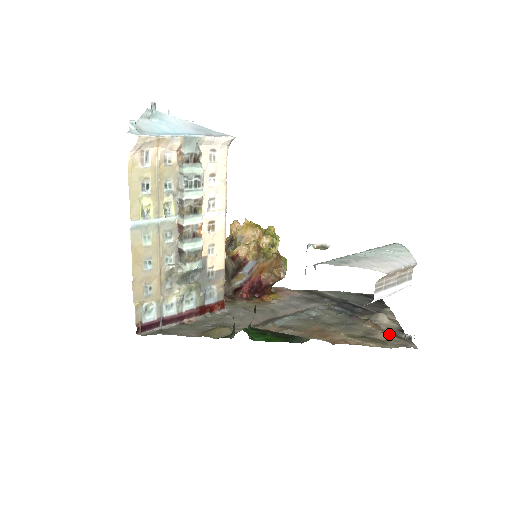
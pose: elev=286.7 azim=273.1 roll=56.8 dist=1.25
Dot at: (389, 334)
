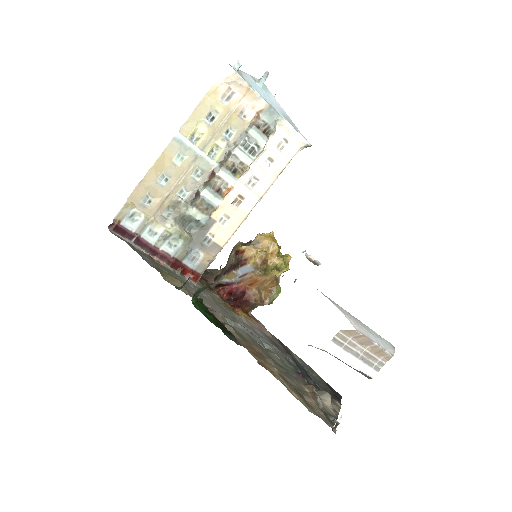
Dot at: (320, 409)
